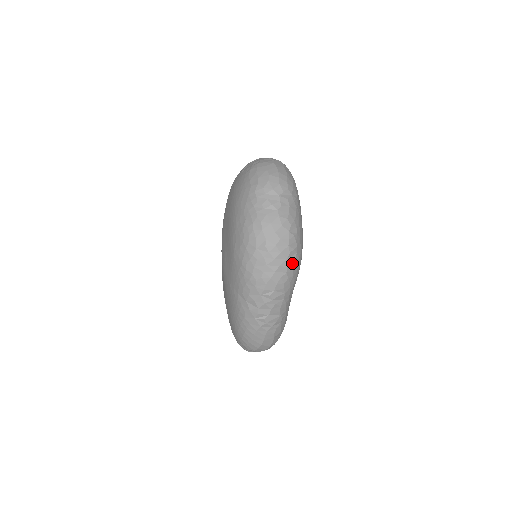
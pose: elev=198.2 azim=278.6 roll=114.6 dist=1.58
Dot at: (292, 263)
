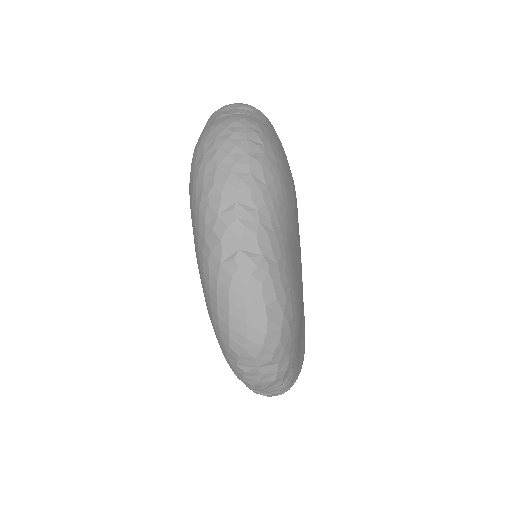
Dot at: (258, 162)
